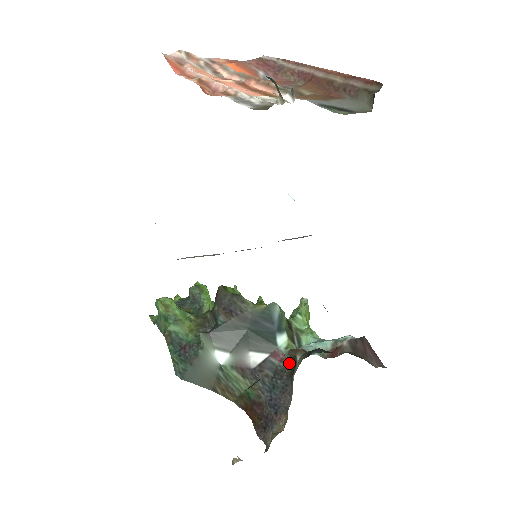
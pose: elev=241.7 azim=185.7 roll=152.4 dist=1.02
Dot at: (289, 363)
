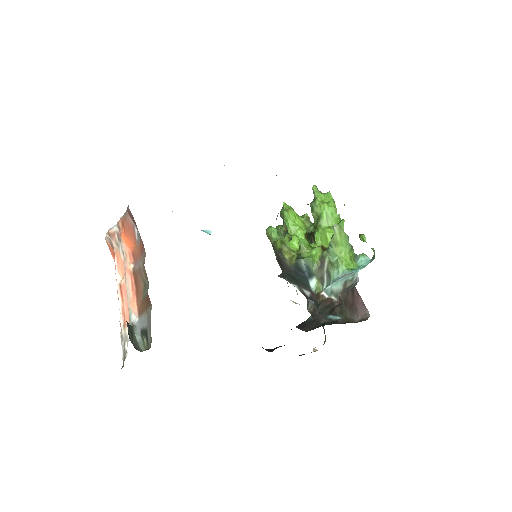
Dot at: occluded
